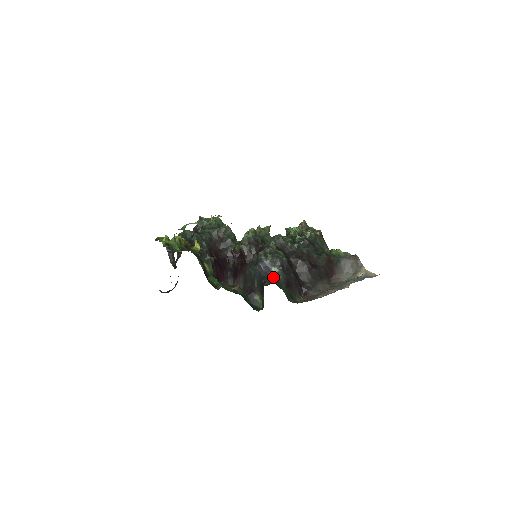
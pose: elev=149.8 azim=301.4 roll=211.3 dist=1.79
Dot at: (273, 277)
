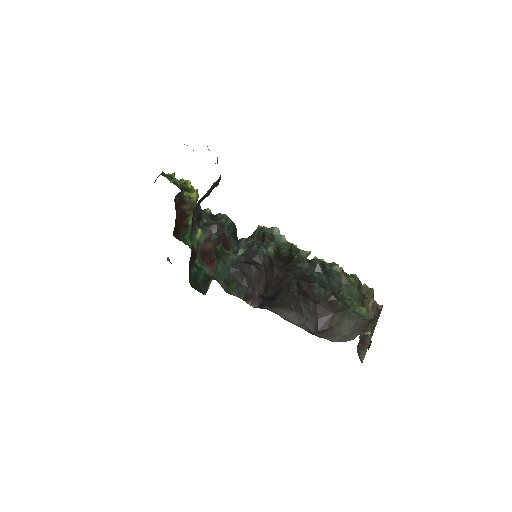
Dot at: occluded
